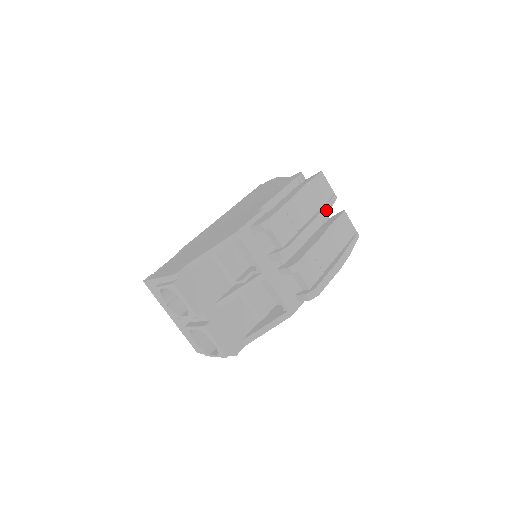
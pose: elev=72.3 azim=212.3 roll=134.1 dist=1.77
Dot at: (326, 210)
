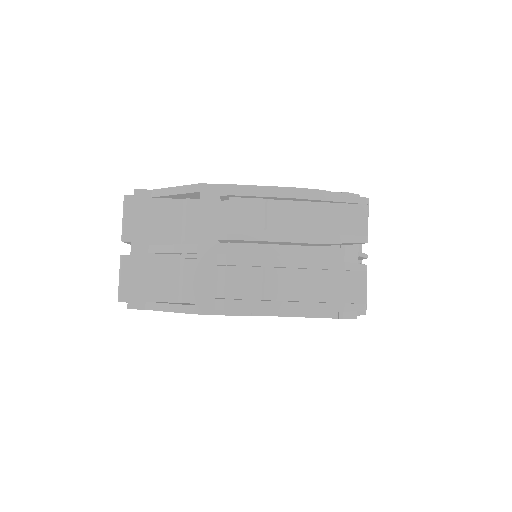
Dot at: (329, 239)
